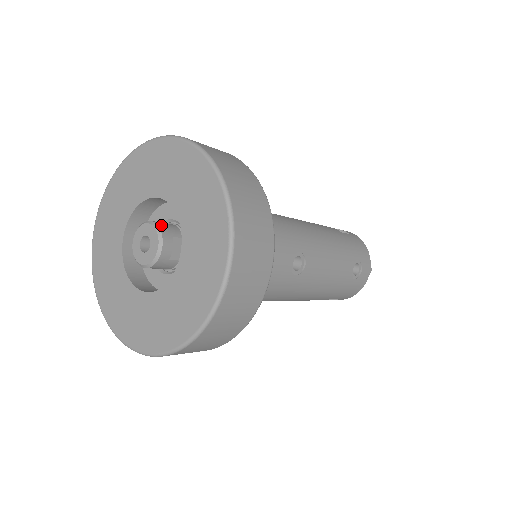
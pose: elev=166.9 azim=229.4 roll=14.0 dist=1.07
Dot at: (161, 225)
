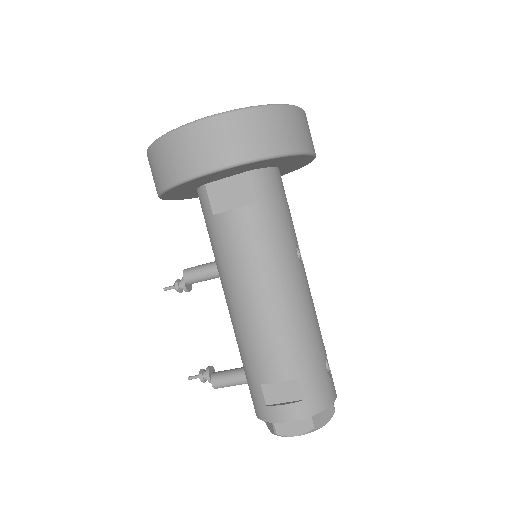
Dot at: occluded
